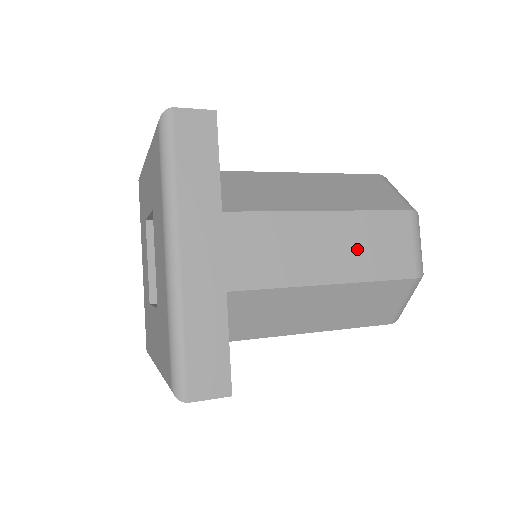
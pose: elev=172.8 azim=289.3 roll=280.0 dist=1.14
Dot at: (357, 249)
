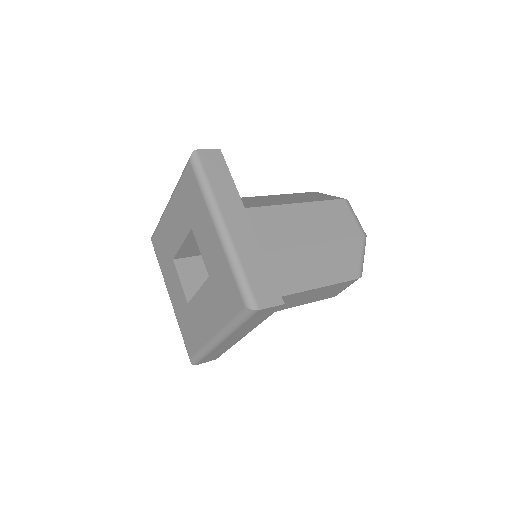
Dot at: (314, 296)
